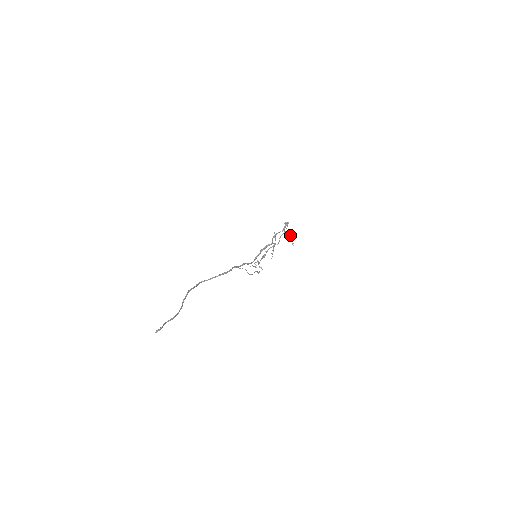
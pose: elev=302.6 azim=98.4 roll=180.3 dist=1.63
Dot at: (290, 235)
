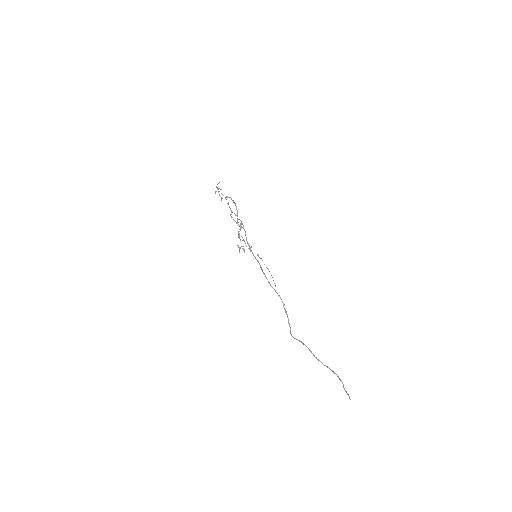
Dot at: occluded
